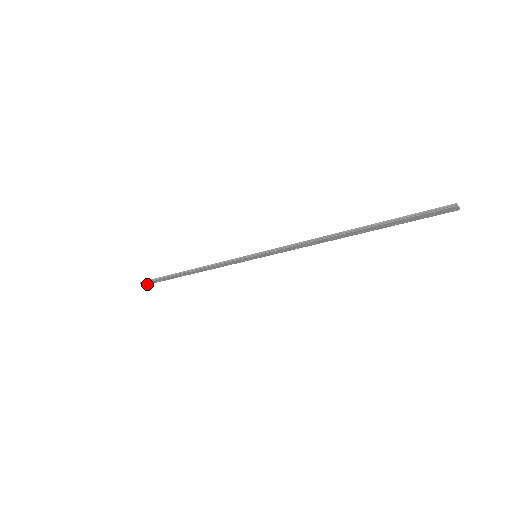
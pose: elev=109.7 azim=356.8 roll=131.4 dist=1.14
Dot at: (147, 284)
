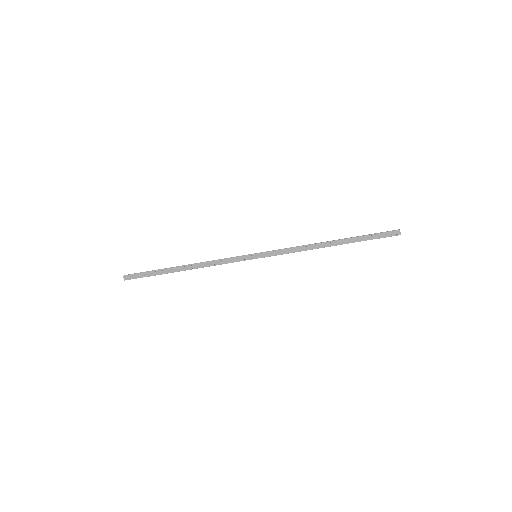
Dot at: (129, 279)
